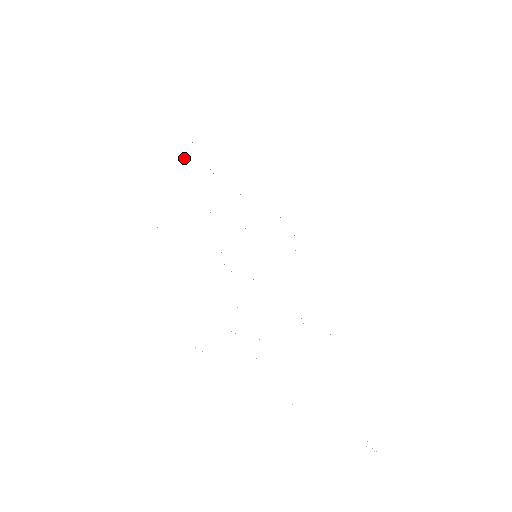
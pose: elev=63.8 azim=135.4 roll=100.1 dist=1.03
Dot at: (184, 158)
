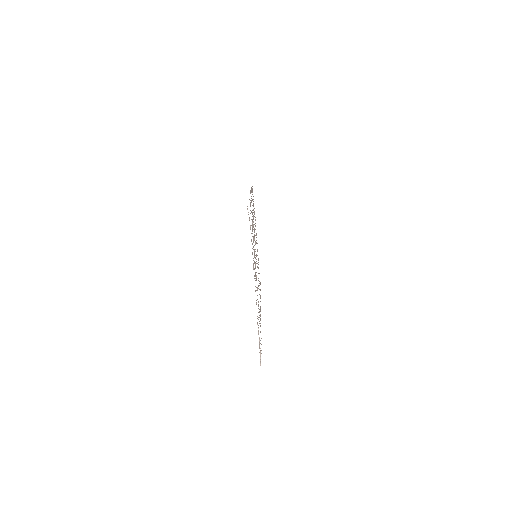
Dot at: occluded
